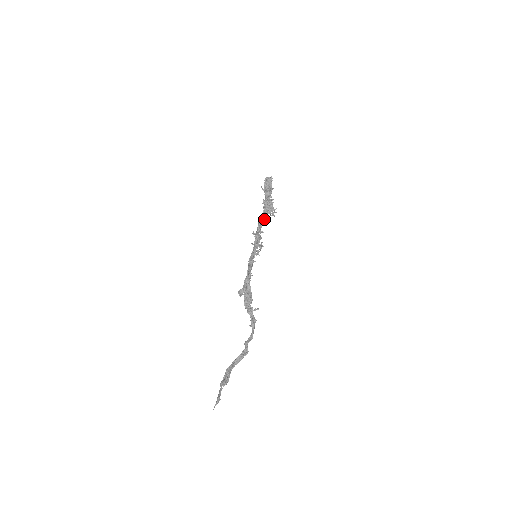
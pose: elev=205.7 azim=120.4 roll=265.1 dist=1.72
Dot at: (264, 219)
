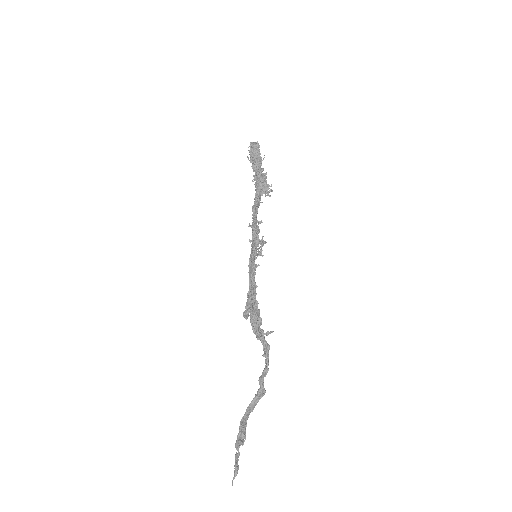
Dot at: occluded
